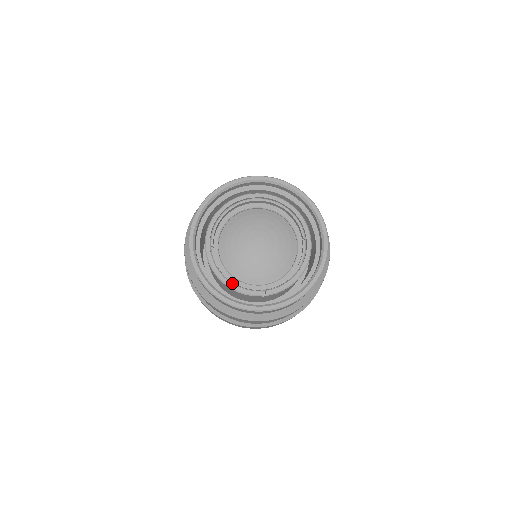
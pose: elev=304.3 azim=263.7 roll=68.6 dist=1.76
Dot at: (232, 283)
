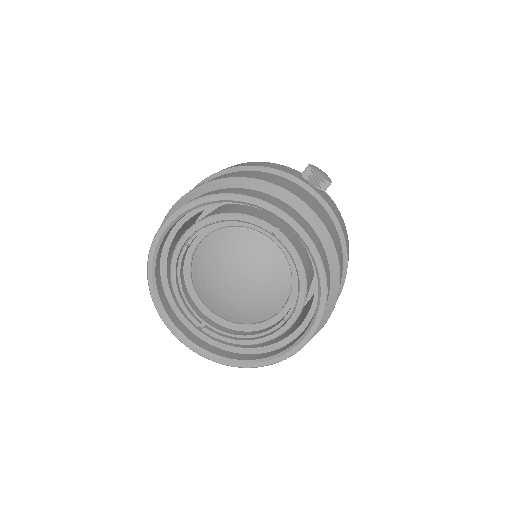
Dot at: (182, 290)
